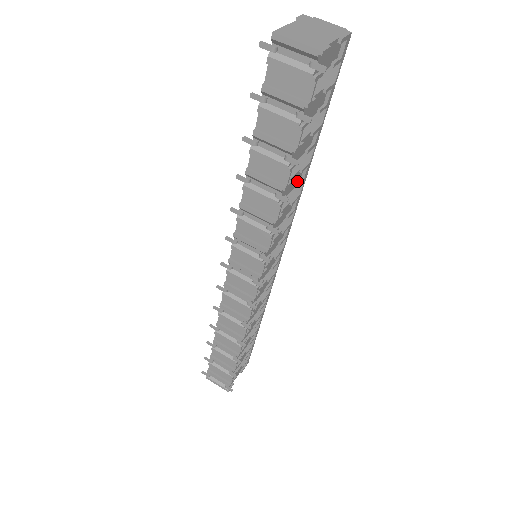
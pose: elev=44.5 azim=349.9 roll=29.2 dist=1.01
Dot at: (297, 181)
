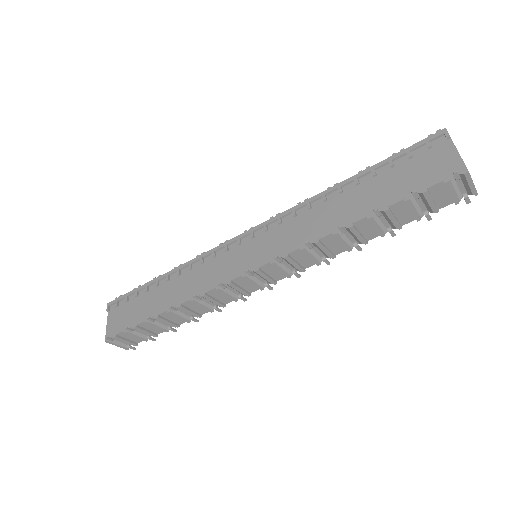
Dot at: occluded
